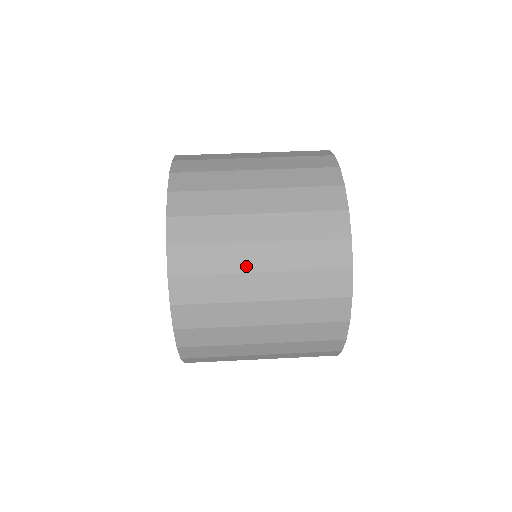
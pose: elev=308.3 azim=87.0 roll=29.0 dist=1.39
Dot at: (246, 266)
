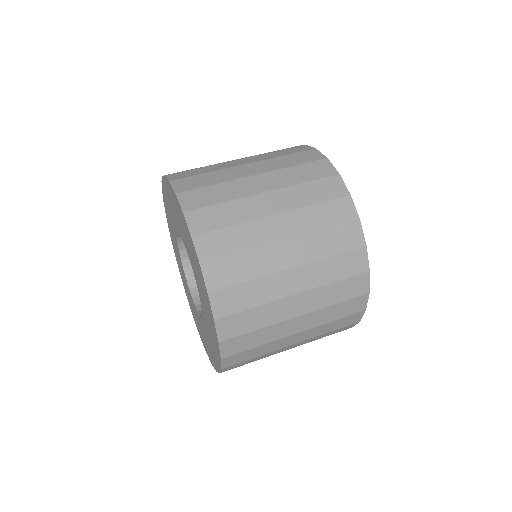
Dot at: (269, 238)
